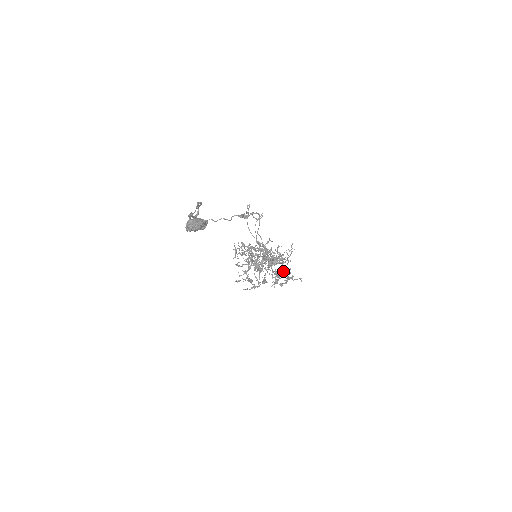
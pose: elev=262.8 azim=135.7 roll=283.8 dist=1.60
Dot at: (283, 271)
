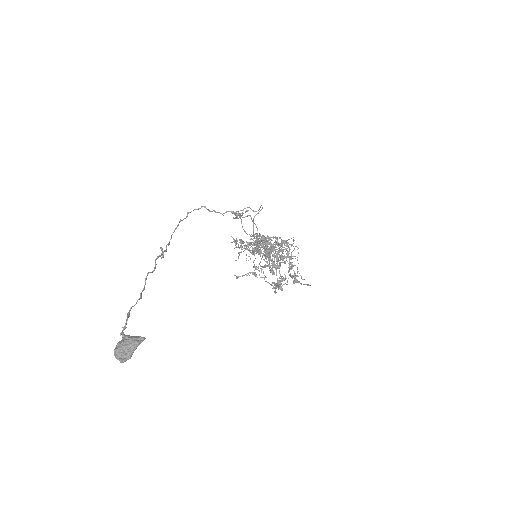
Dot at: (284, 284)
